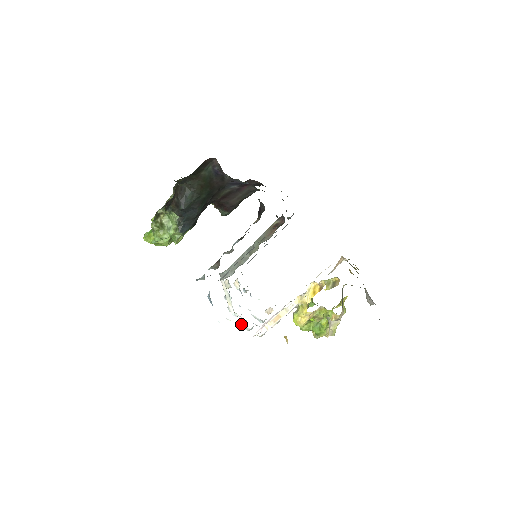
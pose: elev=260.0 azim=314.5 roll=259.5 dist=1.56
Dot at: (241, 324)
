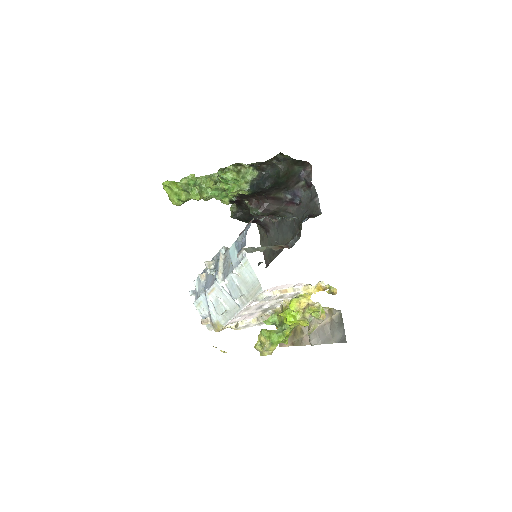
Dot at: (238, 286)
